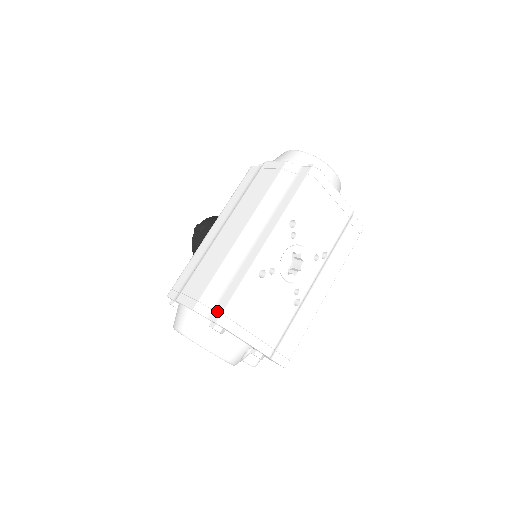
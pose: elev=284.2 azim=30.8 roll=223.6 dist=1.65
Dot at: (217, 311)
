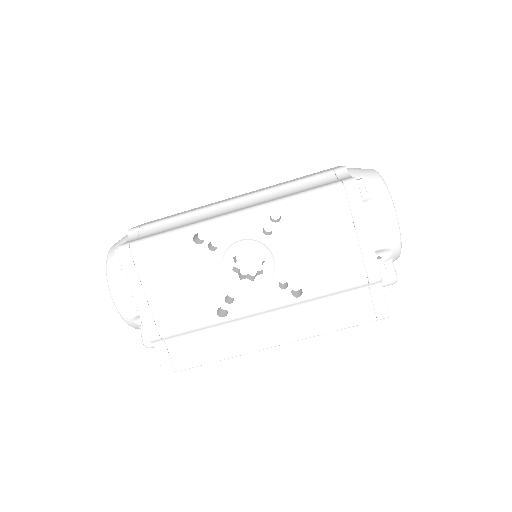
Dot at: (134, 240)
